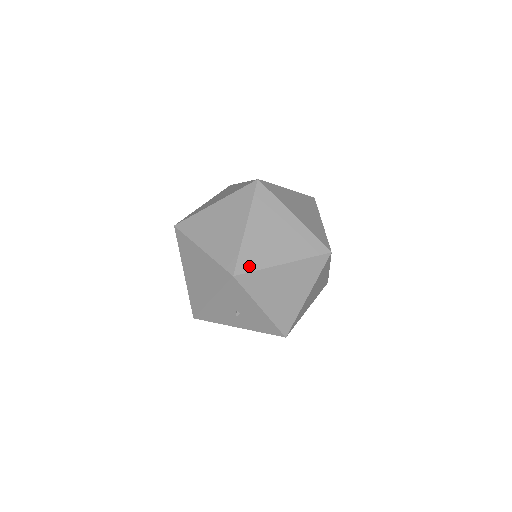
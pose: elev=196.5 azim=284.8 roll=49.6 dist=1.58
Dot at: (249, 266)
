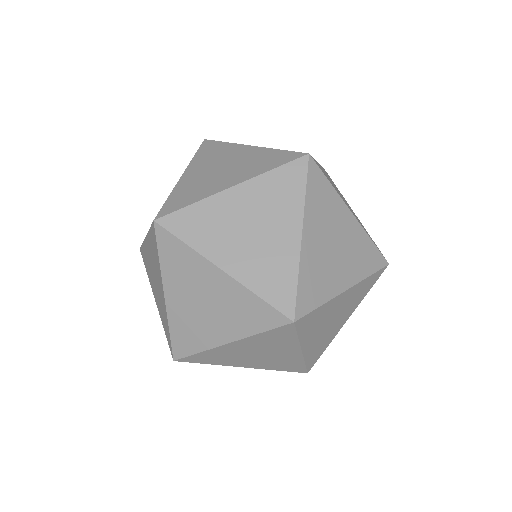
Dot at: (186, 348)
